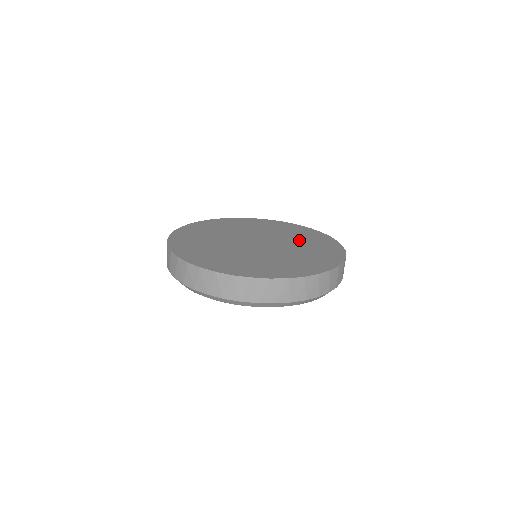
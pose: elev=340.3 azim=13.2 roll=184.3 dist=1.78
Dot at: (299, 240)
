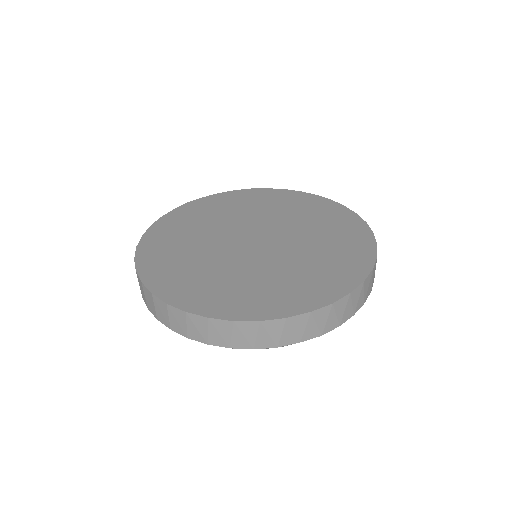
Dot at: (278, 211)
